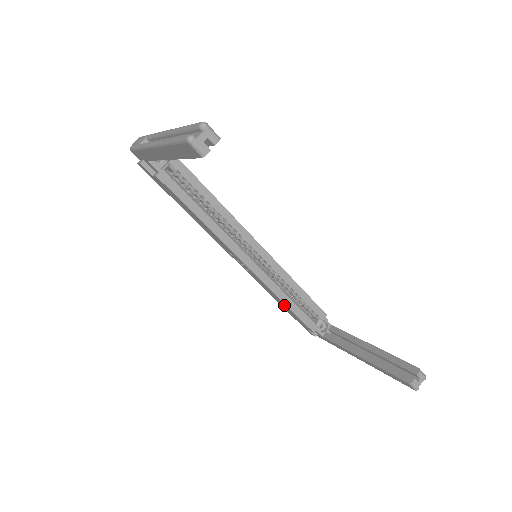
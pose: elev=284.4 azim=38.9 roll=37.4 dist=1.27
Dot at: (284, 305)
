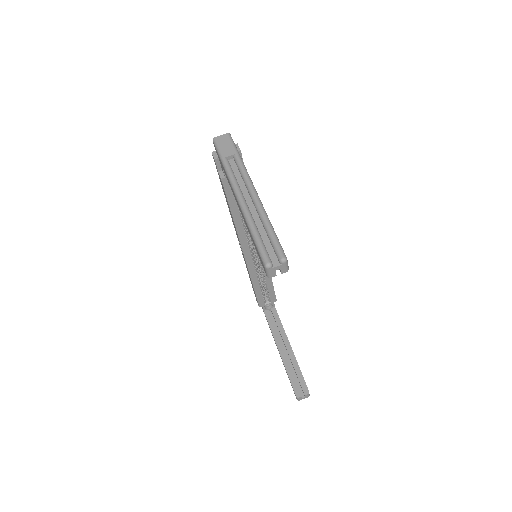
Dot at: occluded
